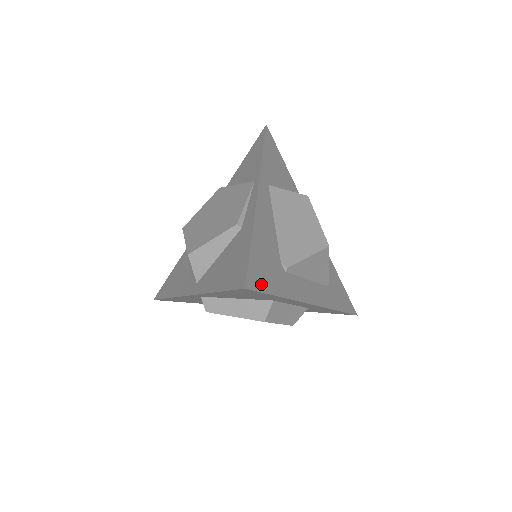
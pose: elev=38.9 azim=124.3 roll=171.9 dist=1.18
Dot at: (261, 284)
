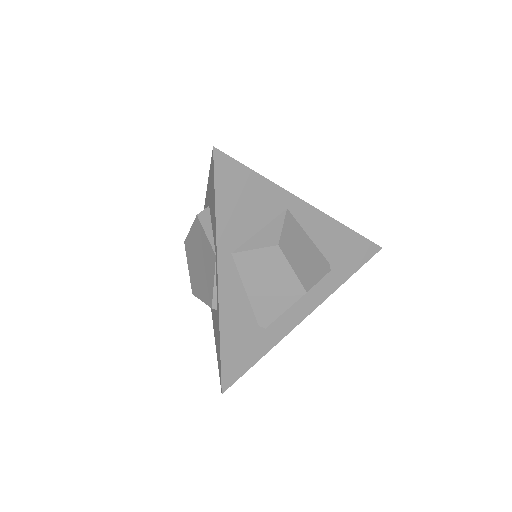
Dot at: (237, 373)
